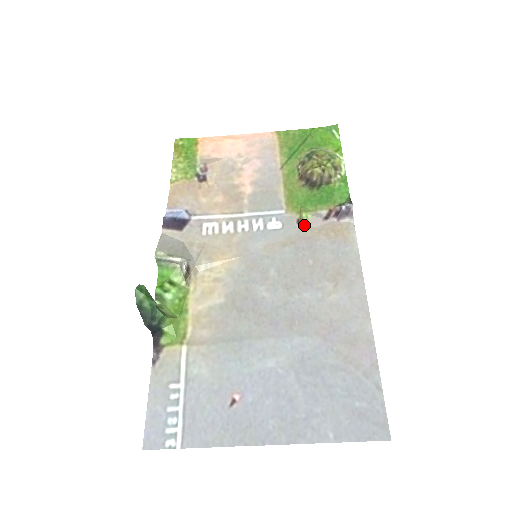
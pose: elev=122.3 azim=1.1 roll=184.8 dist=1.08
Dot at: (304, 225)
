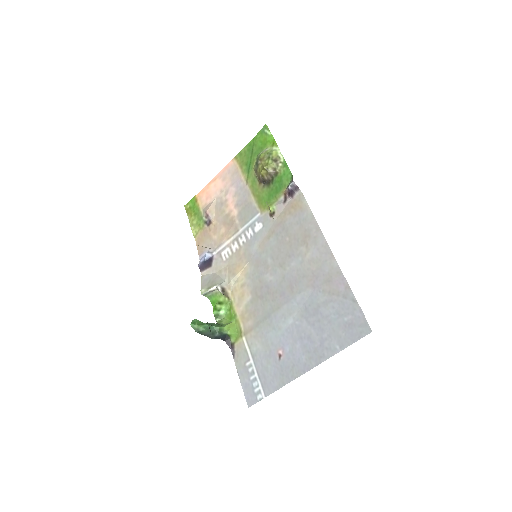
Dot at: (274, 215)
